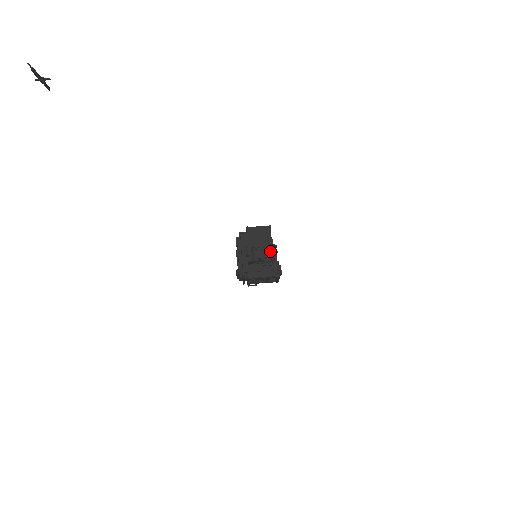
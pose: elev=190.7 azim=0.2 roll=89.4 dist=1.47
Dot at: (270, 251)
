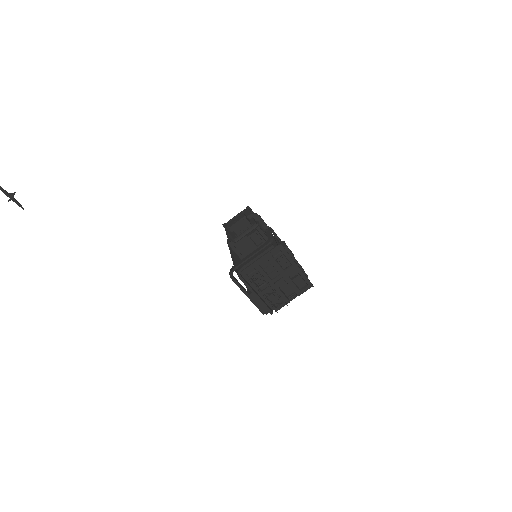
Dot at: (251, 221)
